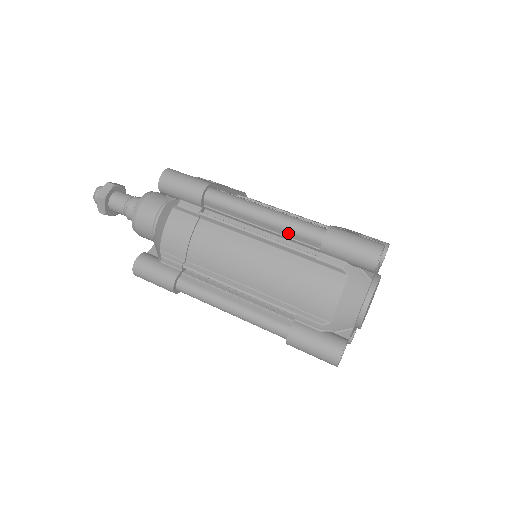
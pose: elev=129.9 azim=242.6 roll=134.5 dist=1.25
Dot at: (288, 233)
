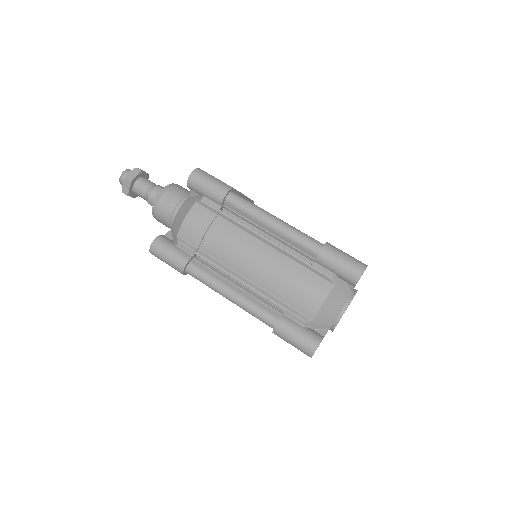
Dot at: (291, 241)
